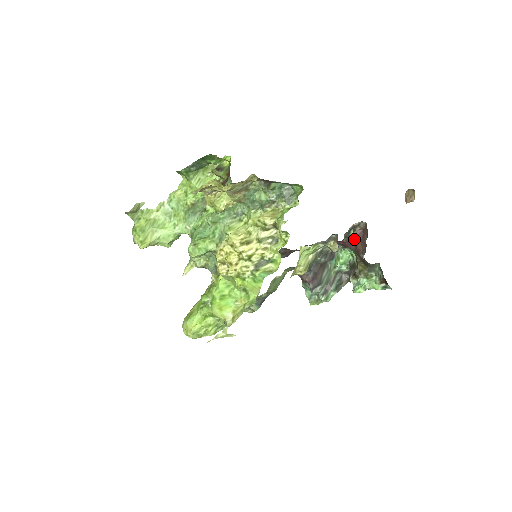
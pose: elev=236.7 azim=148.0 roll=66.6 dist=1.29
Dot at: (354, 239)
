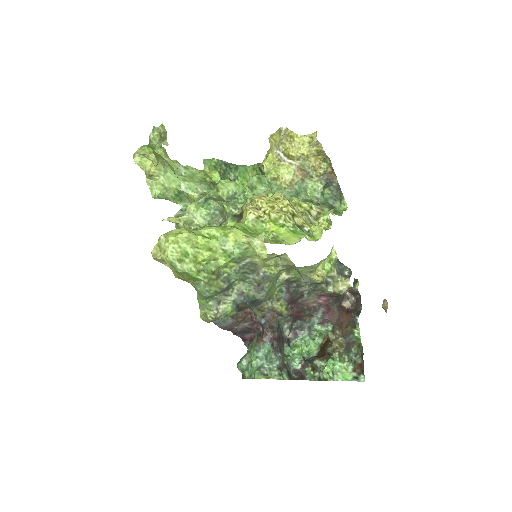
Dot at: (339, 311)
